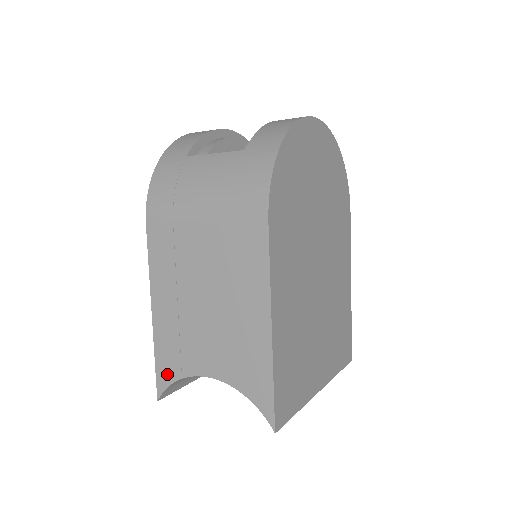
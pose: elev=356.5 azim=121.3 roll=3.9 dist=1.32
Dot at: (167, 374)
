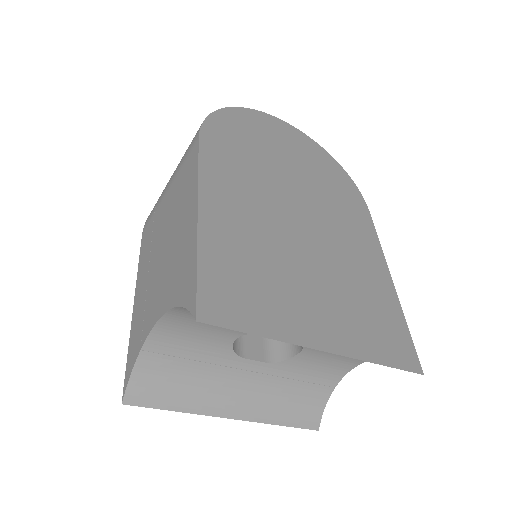
Dot at: (132, 358)
